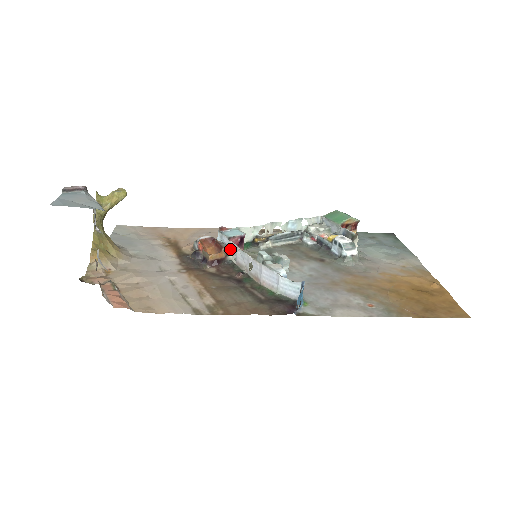
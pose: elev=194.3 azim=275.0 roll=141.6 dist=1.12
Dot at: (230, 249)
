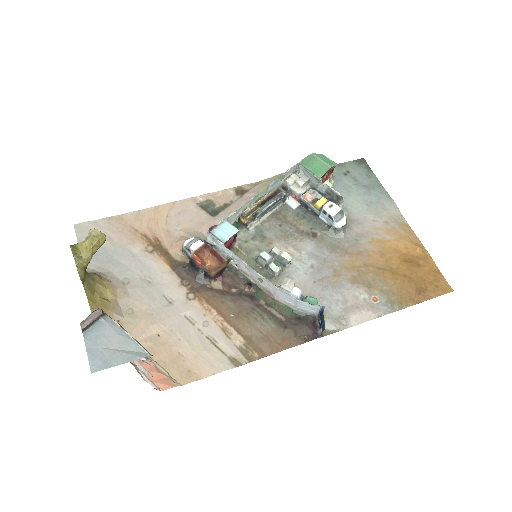
Dot at: (230, 257)
